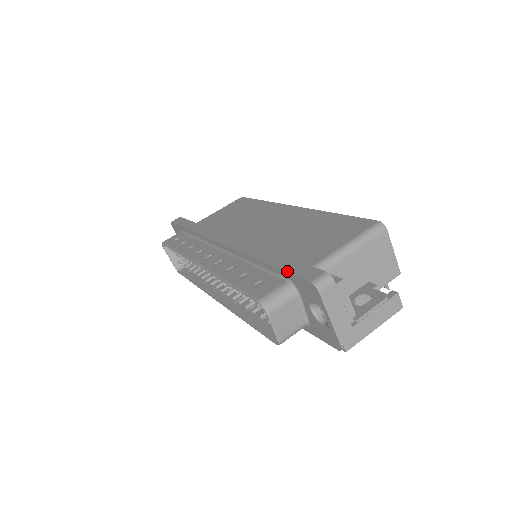
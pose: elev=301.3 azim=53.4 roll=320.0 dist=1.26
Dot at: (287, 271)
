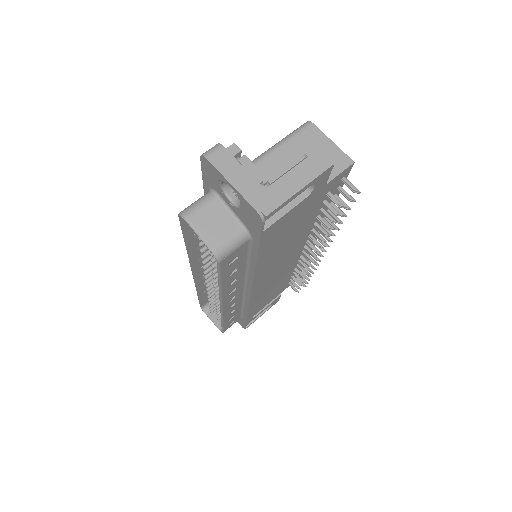
Dot at: (203, 180)
